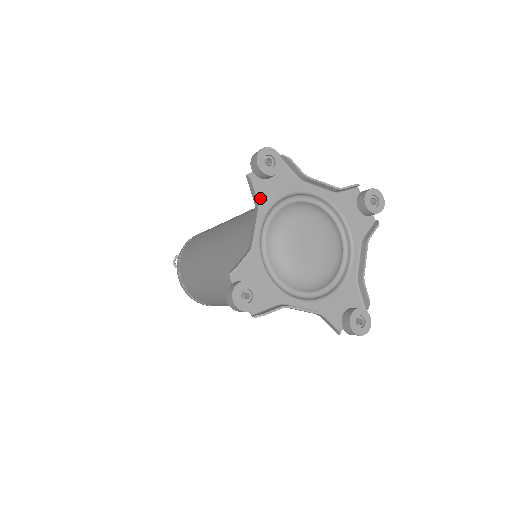
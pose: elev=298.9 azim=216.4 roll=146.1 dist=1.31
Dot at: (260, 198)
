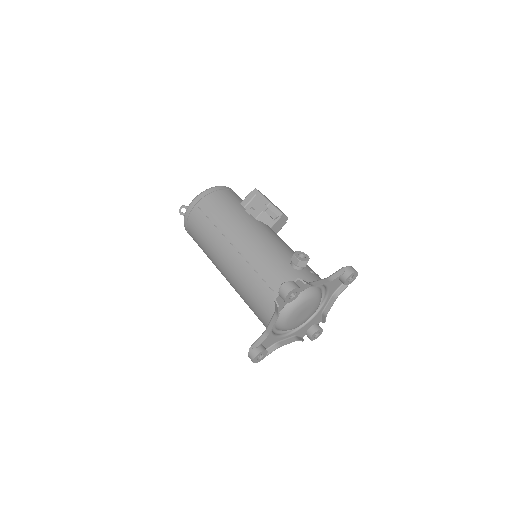
Dot at: (279, 306)
